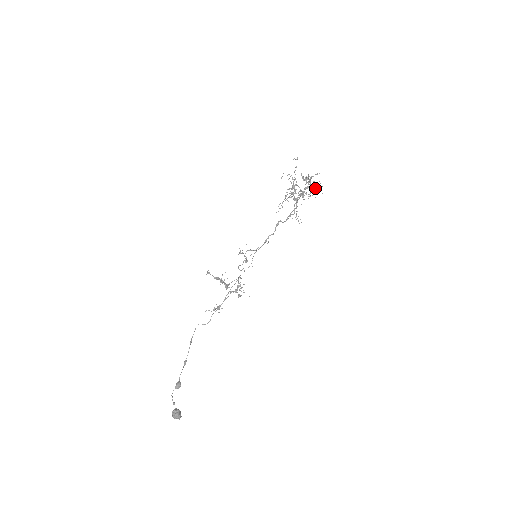
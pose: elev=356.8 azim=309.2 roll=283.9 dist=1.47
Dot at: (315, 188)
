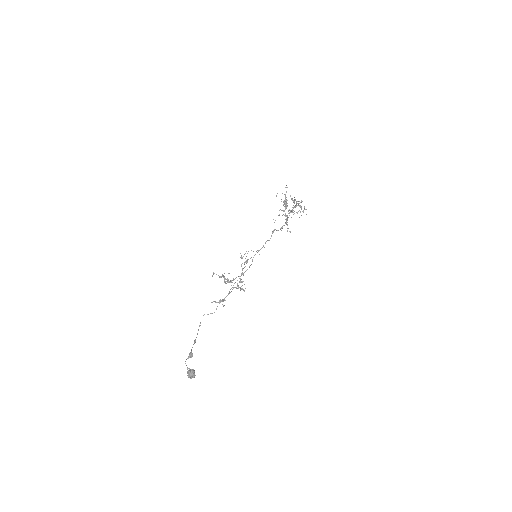
Dot at: (301, 209)
